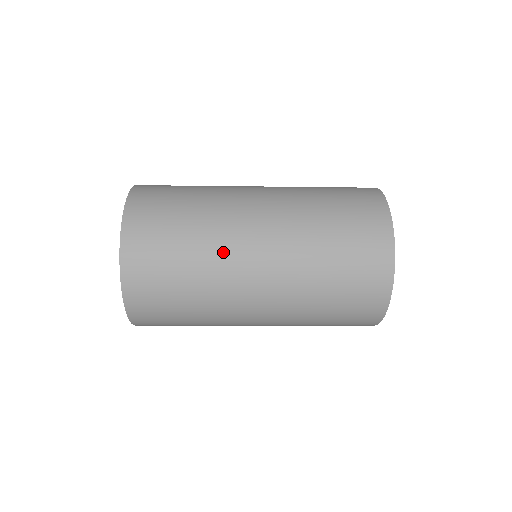
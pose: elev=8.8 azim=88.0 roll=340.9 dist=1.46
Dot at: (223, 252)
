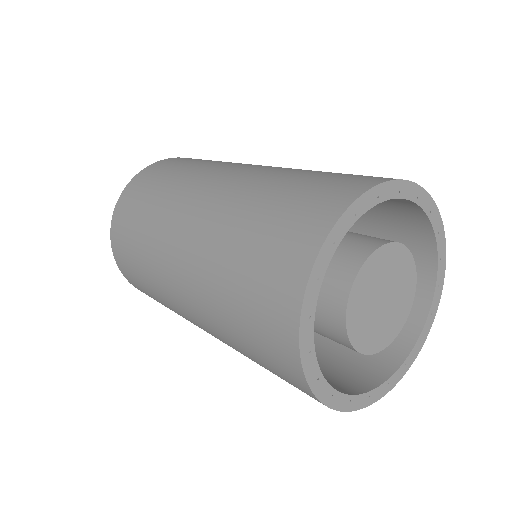
Dot at: (186, 319)
